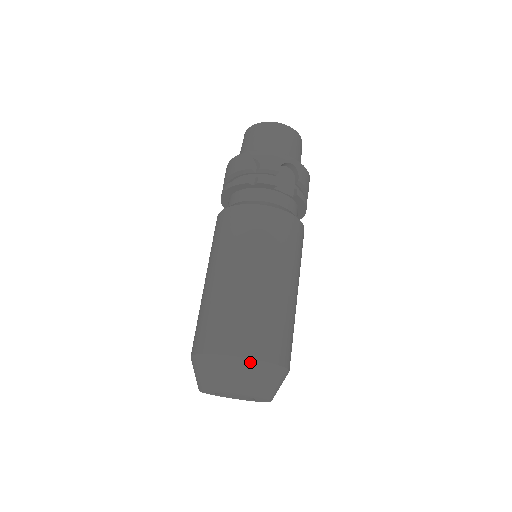
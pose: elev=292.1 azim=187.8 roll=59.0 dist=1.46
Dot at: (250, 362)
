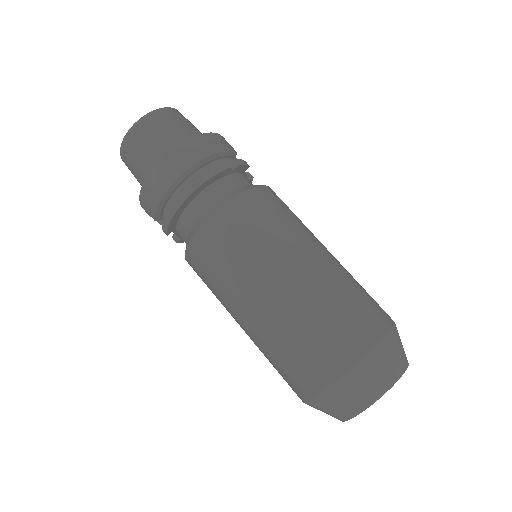
Dot at: (396, 327)
